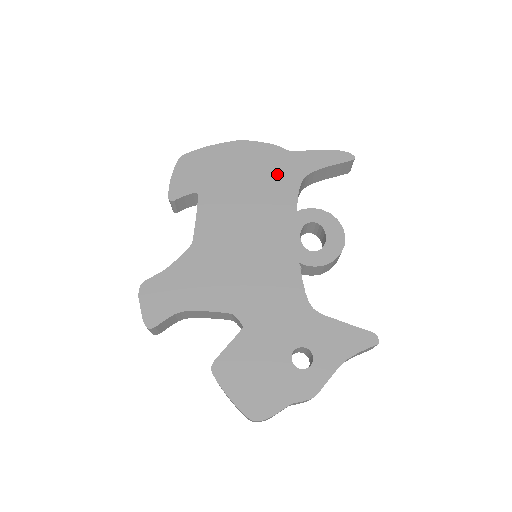
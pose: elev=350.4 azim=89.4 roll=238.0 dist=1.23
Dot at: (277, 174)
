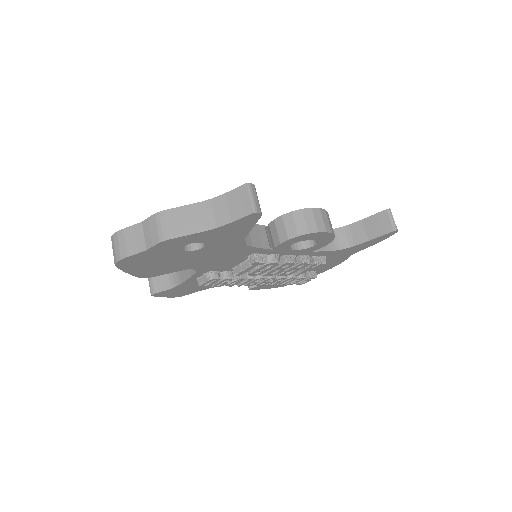
Dot at: occluded
